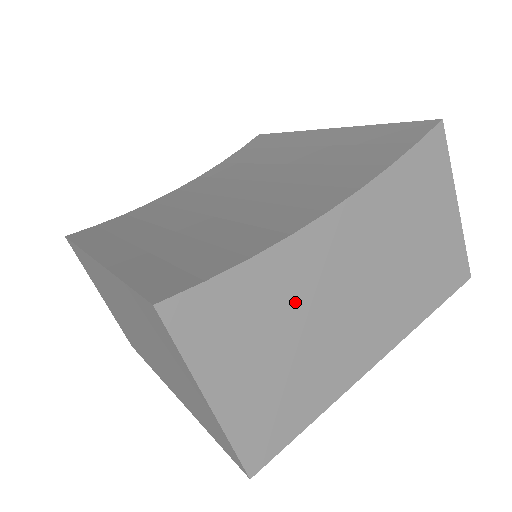
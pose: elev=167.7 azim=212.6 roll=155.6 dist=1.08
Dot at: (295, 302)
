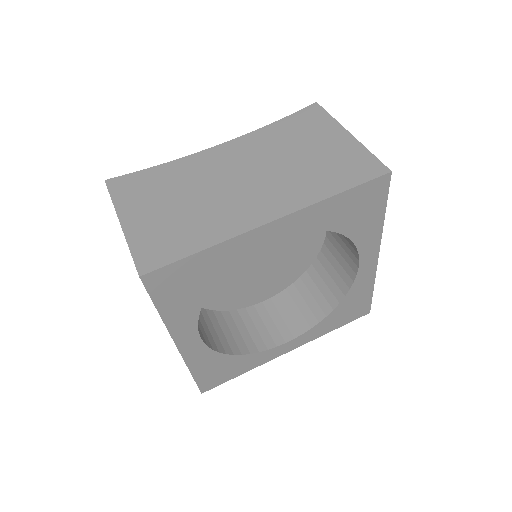
Dot at: (191, 182)
